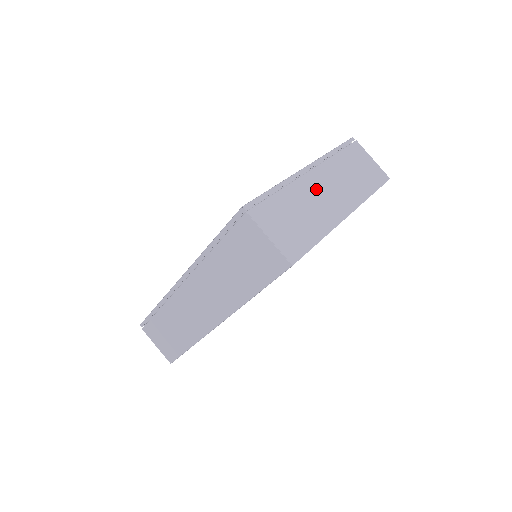
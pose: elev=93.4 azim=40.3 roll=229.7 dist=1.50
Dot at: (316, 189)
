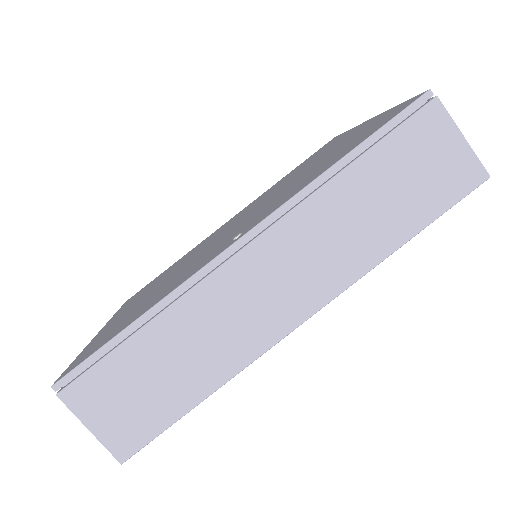
Dot at: occluded
